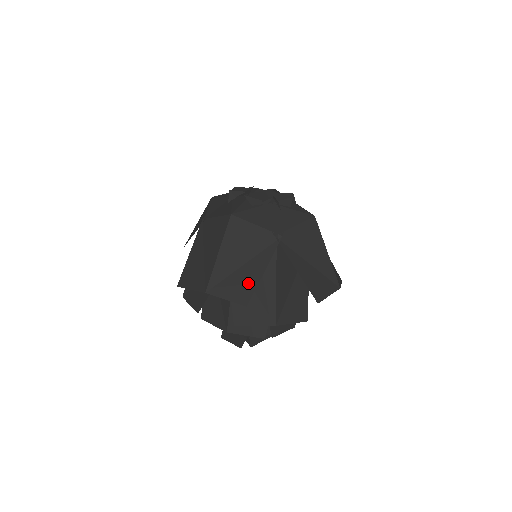
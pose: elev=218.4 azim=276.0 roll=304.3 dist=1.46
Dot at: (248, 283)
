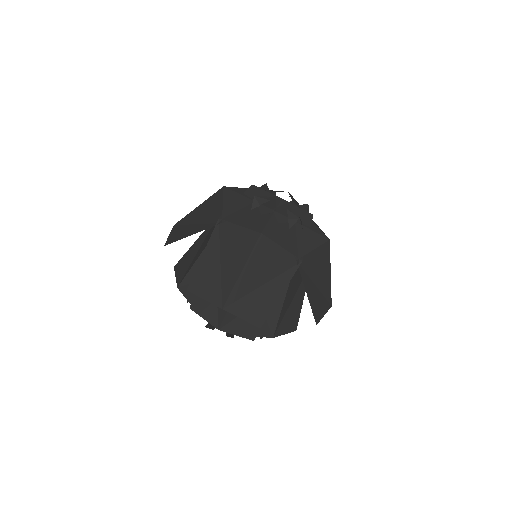
Dot at: (265, 305)
